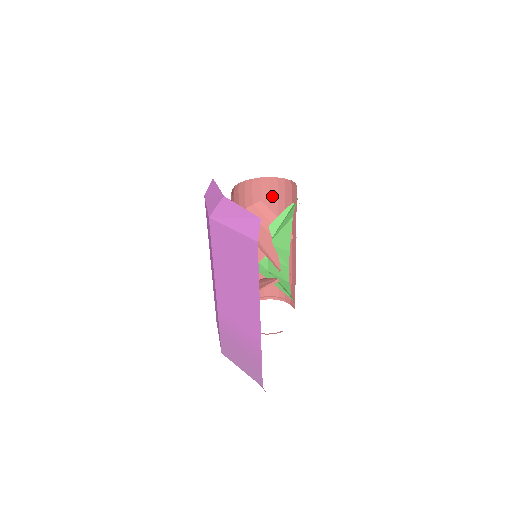
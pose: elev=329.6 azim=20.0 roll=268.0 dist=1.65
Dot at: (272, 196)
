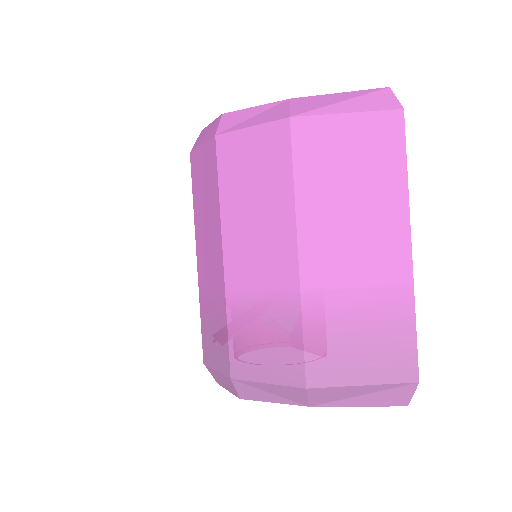
Dot at: occluded
